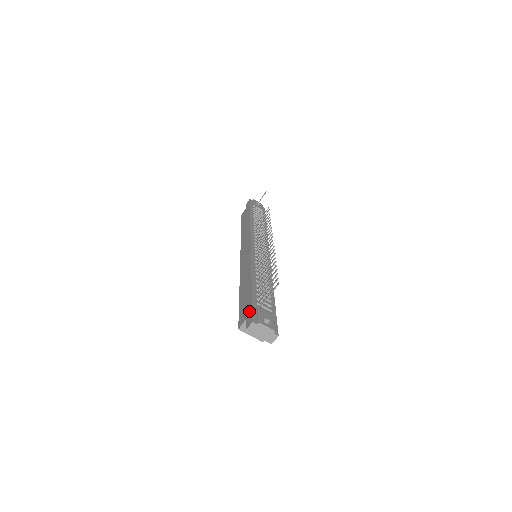
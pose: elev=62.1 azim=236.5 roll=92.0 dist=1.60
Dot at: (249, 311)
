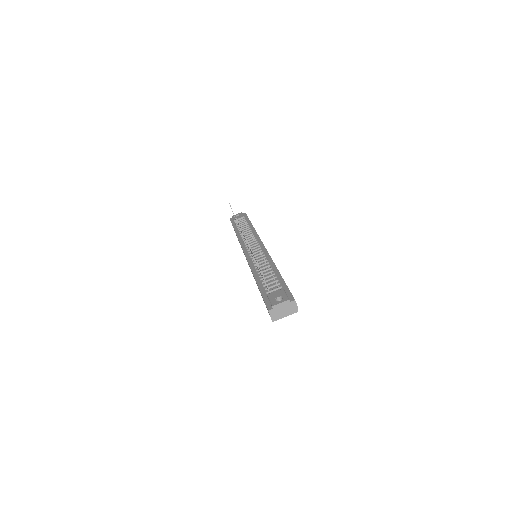
Dot at: occluded
